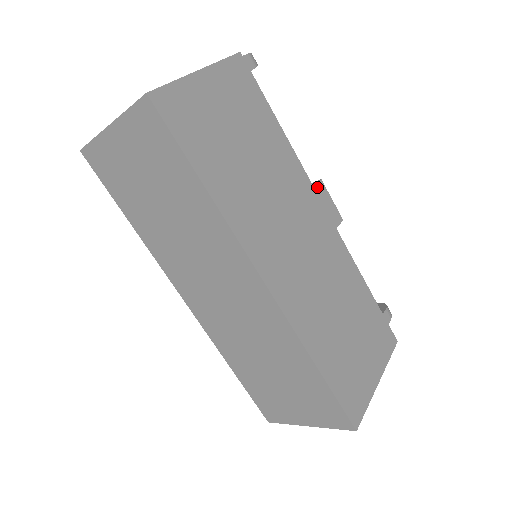
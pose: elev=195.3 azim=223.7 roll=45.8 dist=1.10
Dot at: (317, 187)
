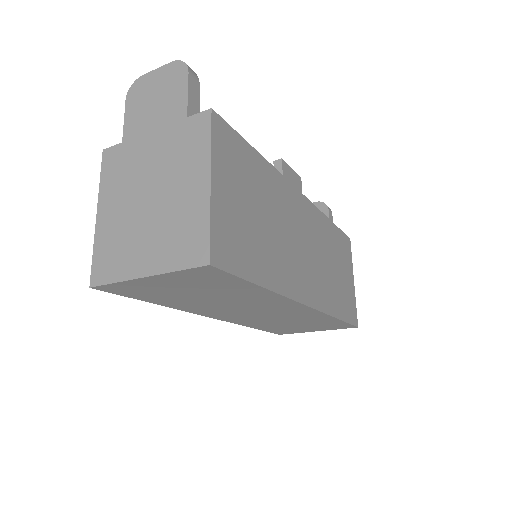
Dot at: (283, 171)
